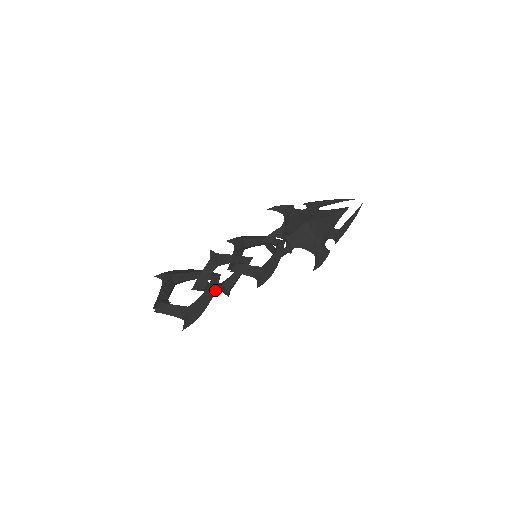
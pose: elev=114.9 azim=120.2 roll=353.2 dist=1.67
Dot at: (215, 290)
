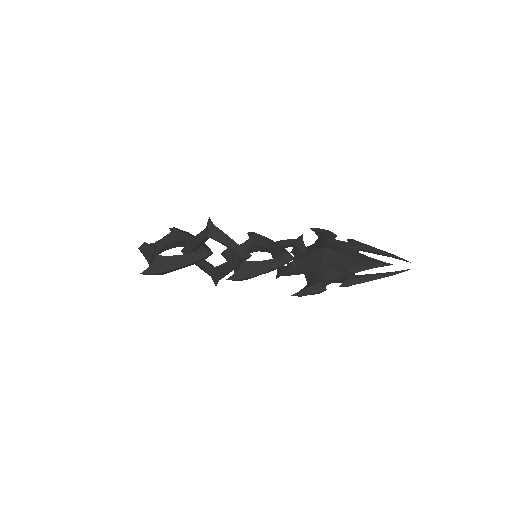
Dot at: (195, 261)
